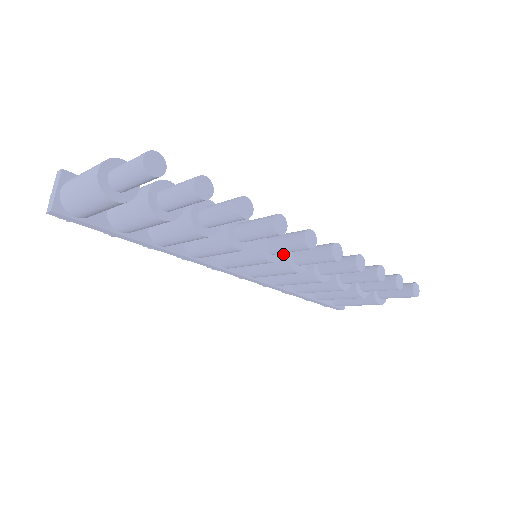
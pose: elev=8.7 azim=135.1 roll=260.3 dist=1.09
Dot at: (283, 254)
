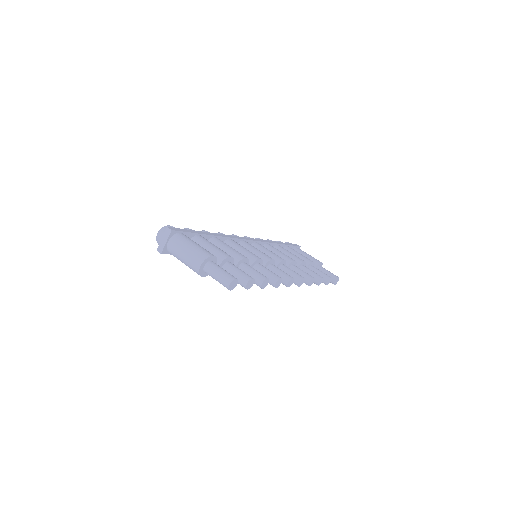
Dot at: occluded
